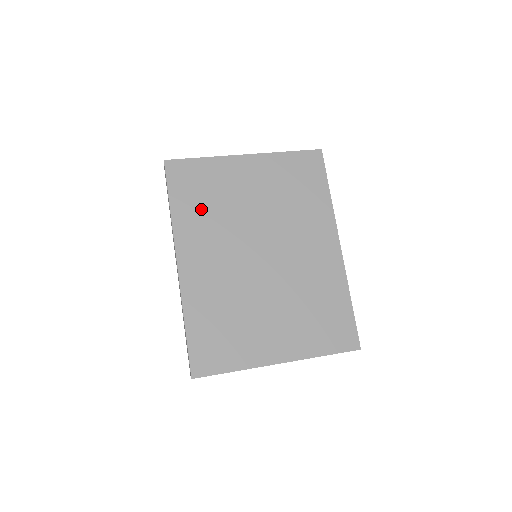
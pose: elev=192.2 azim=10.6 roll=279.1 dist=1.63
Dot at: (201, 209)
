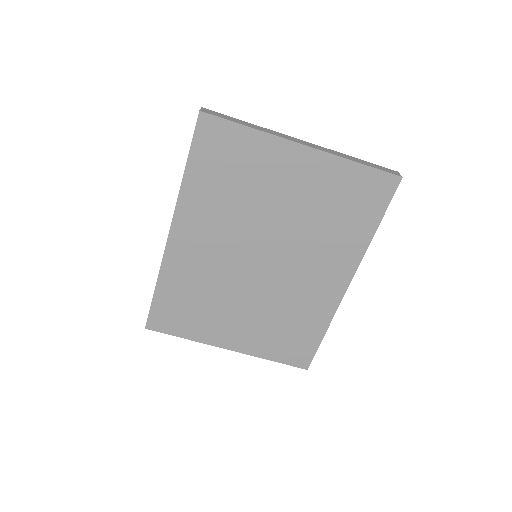
Dot at: (219, 188)
